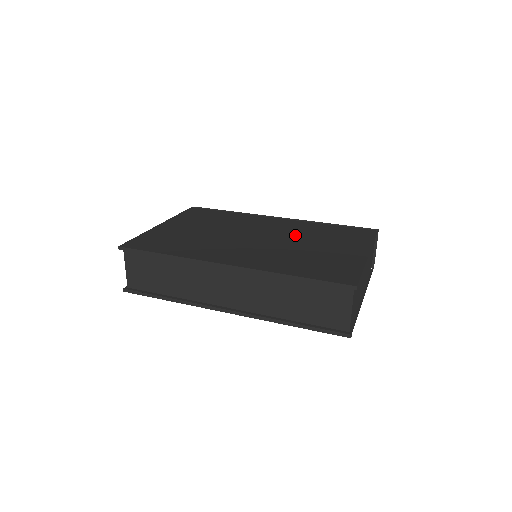
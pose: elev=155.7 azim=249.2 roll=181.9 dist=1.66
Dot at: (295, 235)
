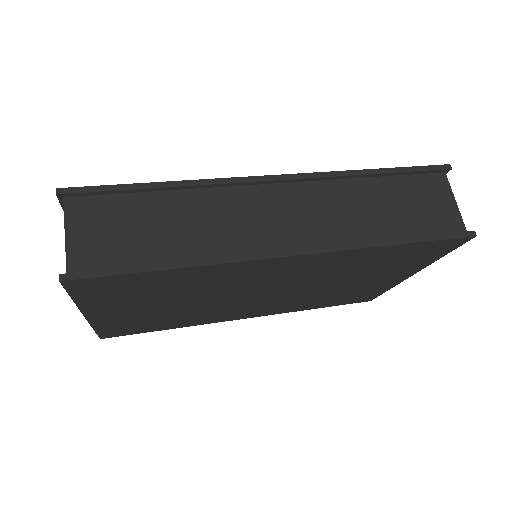
Dot at: occluded
